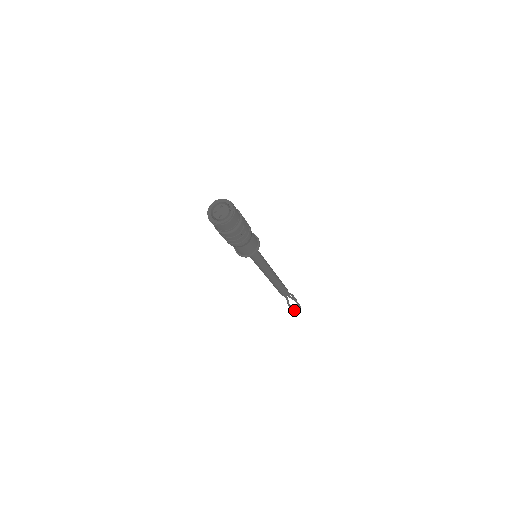
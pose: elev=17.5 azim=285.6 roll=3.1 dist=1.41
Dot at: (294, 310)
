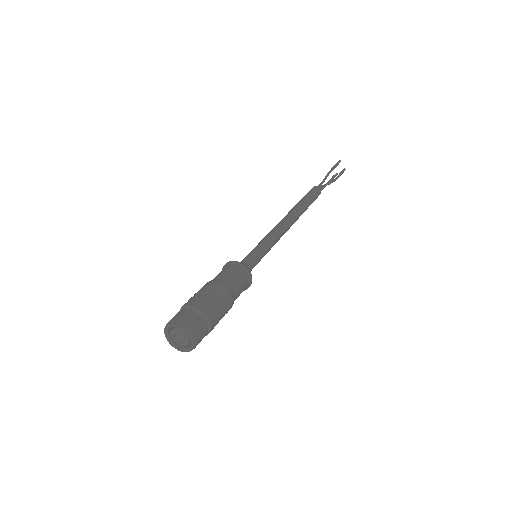
Dot at: (337, 173)
